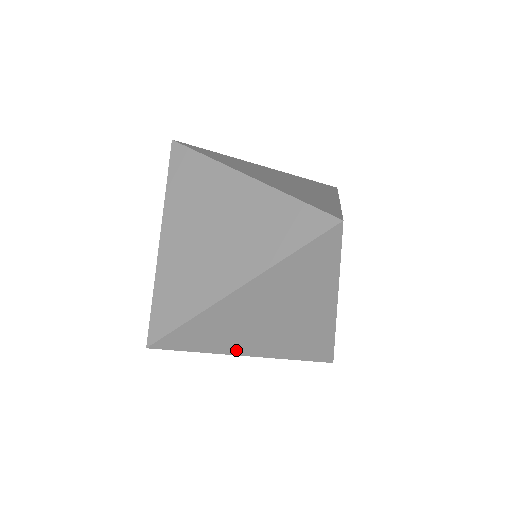
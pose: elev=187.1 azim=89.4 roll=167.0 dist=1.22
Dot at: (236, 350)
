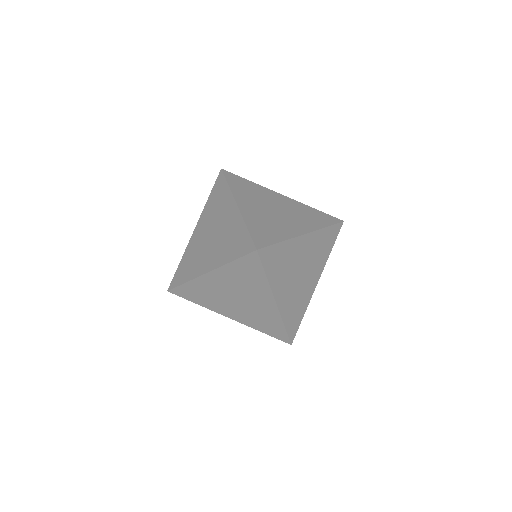
Dot at: (219, 311)
